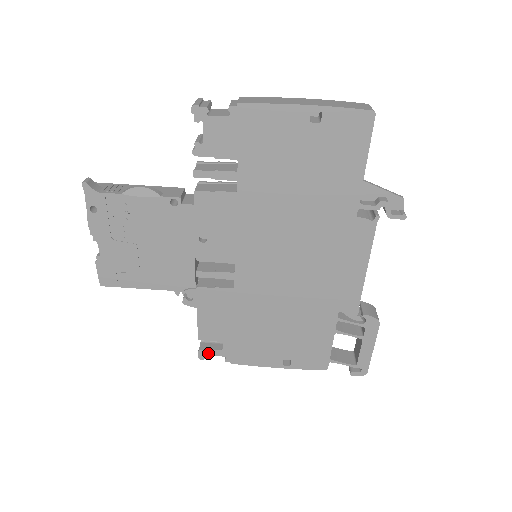
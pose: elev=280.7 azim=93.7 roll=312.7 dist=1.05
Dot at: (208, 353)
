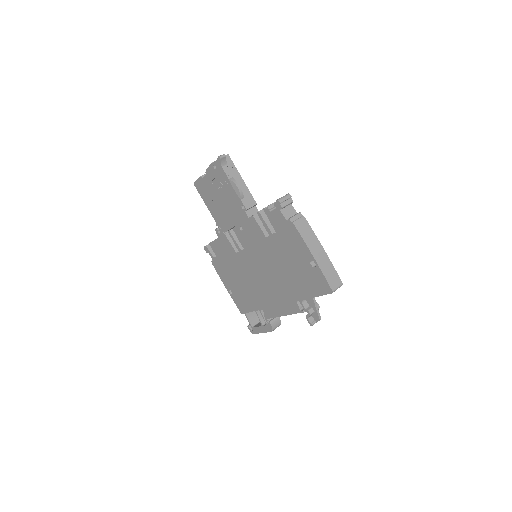
Dot at: (208, 251)
